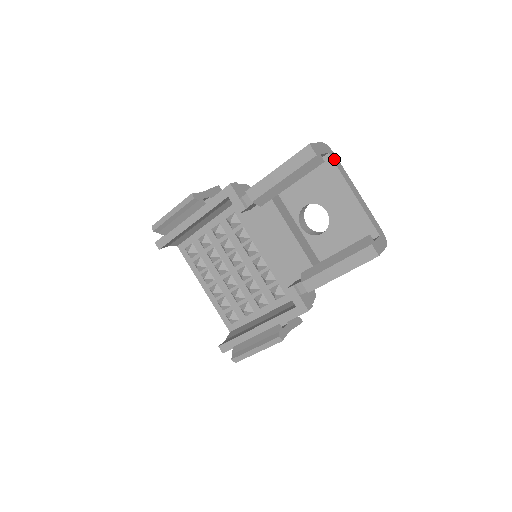
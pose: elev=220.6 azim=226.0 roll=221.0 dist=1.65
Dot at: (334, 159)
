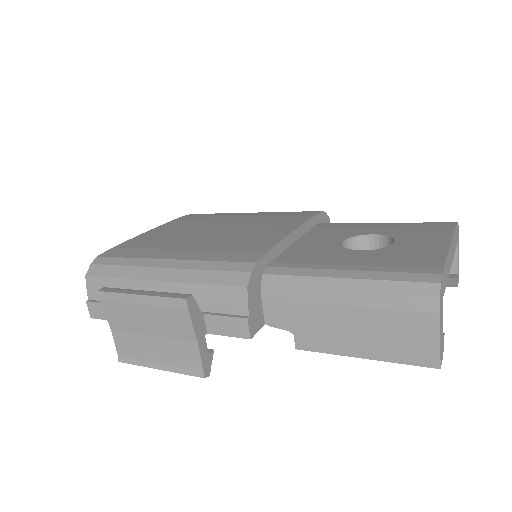
Dot at: (444, 286)
